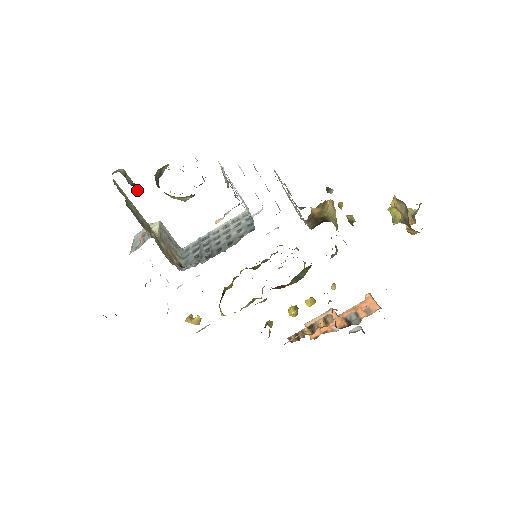
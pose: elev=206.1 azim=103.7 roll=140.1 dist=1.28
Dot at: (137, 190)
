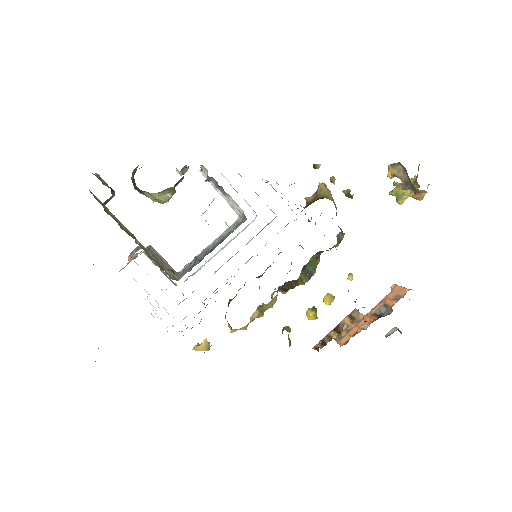
Dot at: (114, 193)
